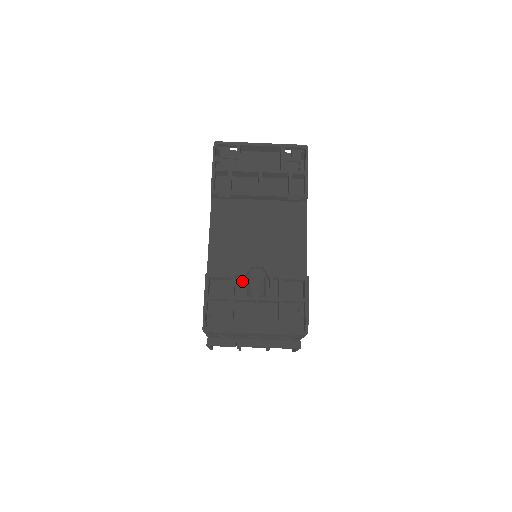
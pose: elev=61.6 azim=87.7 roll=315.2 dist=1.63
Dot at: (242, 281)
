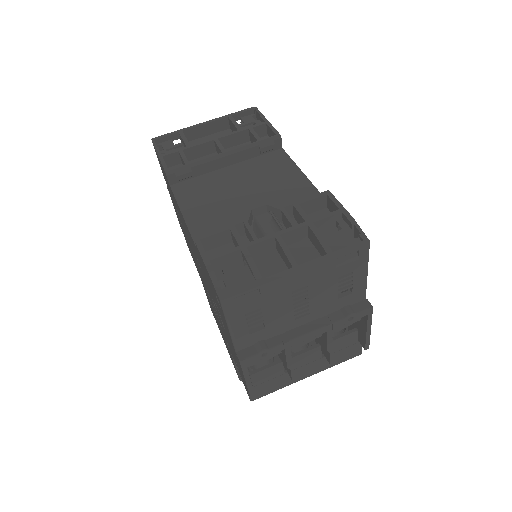
Dot at: (247, 226)
